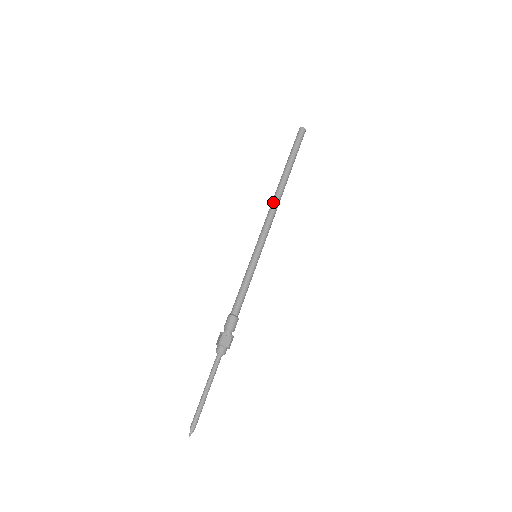
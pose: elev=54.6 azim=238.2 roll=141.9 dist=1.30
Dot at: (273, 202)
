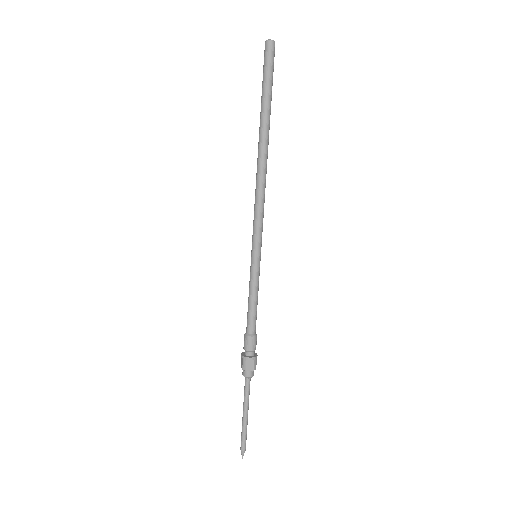
Dot at: (257, 178)
